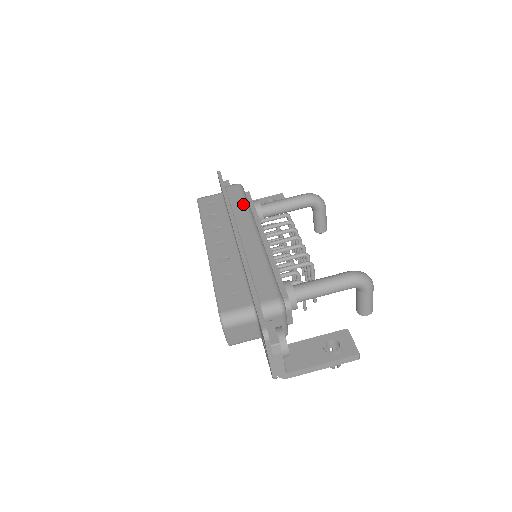
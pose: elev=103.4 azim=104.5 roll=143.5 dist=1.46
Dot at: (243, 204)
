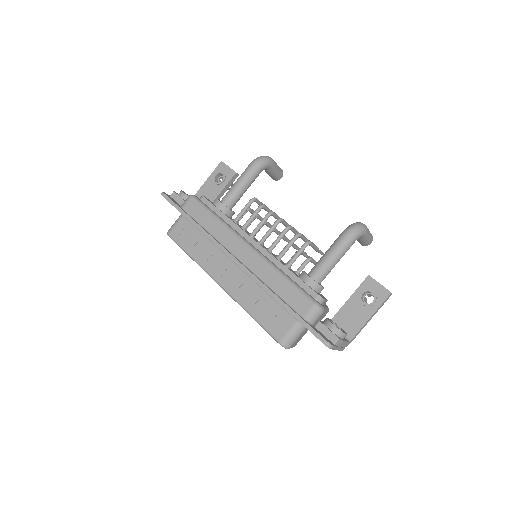
Dot at: (213, 220)
